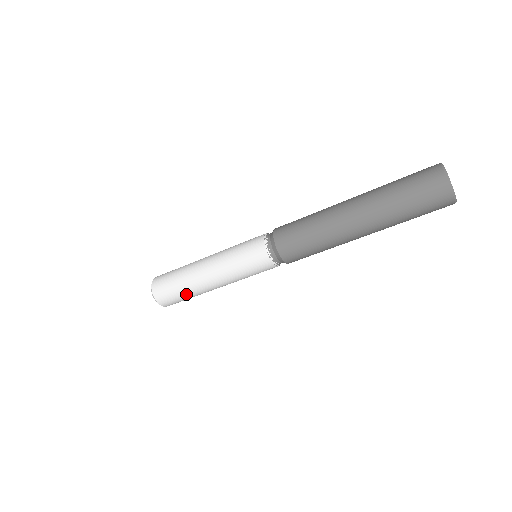
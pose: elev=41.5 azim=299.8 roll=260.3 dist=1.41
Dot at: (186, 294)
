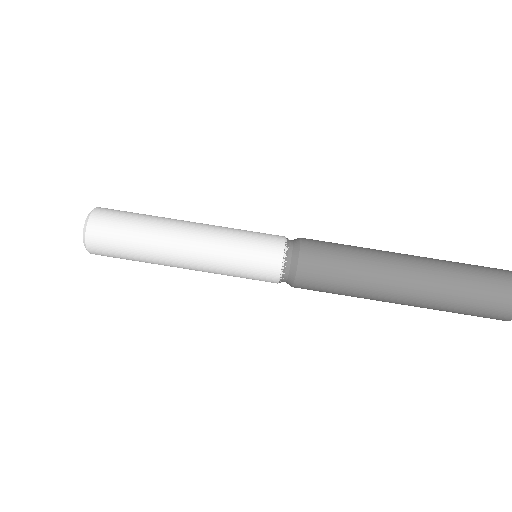
Dot at: (136, 255)
